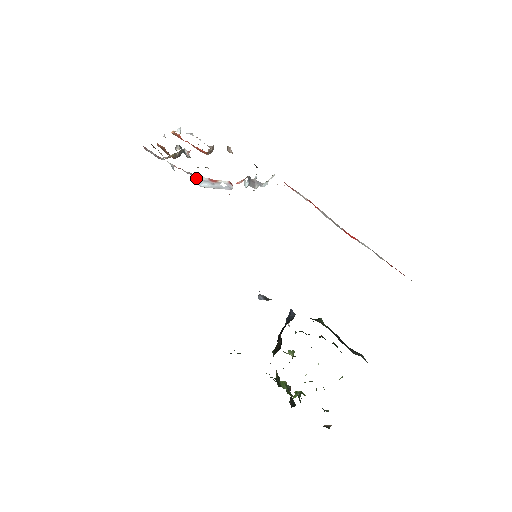
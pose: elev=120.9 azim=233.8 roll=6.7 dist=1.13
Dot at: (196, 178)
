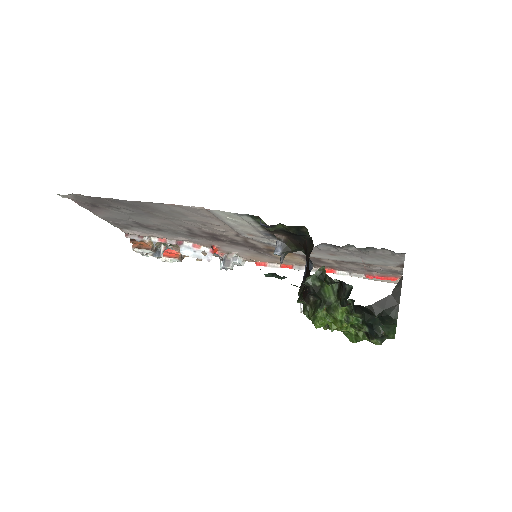
Dot at: (180, 245)
